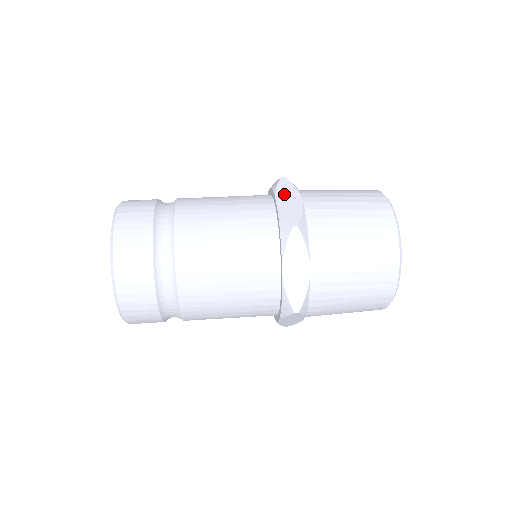
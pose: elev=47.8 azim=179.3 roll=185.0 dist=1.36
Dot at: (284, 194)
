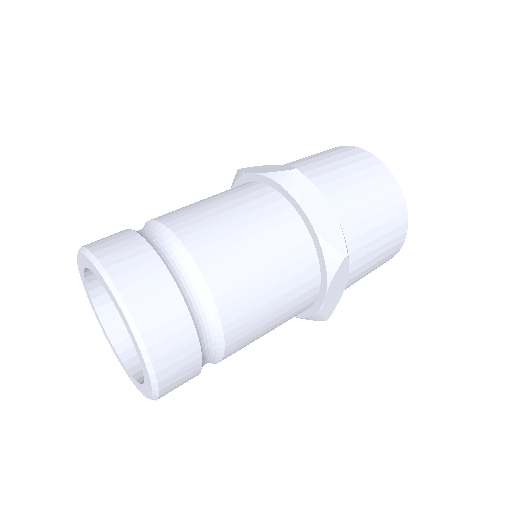
Dot at: (311, 203)
